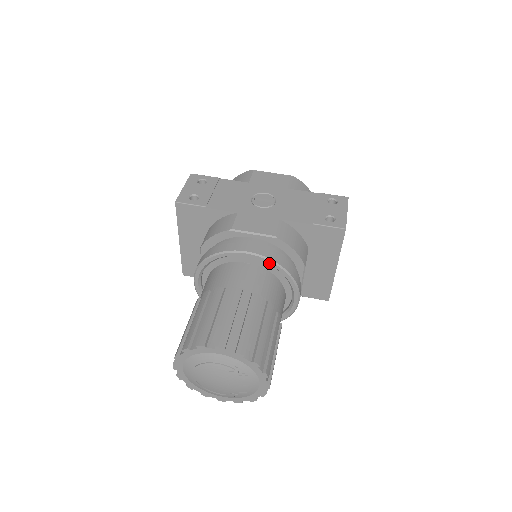
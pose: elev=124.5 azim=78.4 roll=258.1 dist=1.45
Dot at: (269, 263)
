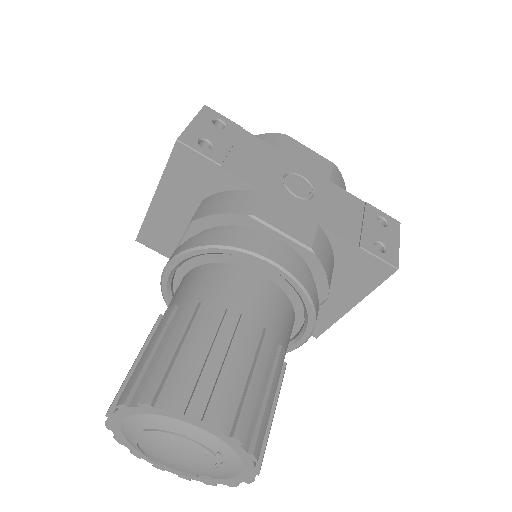
Dot at: (296, 287)
